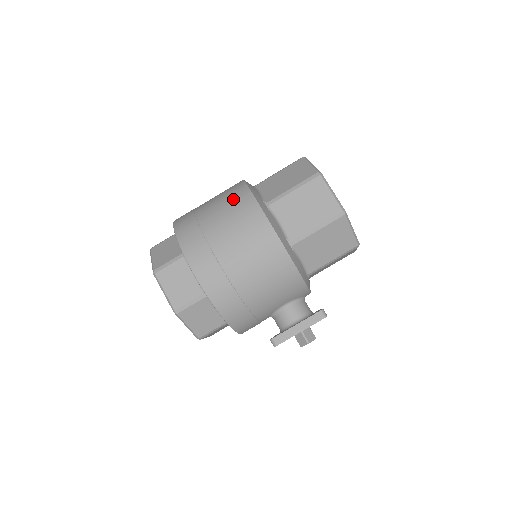
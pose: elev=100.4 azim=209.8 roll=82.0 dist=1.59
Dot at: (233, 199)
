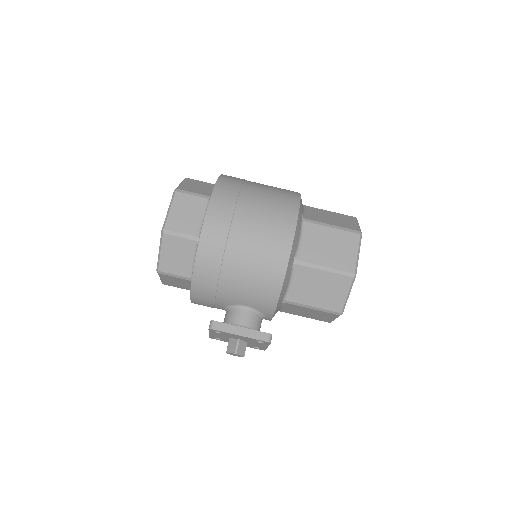
Dot at: (282, 194)
